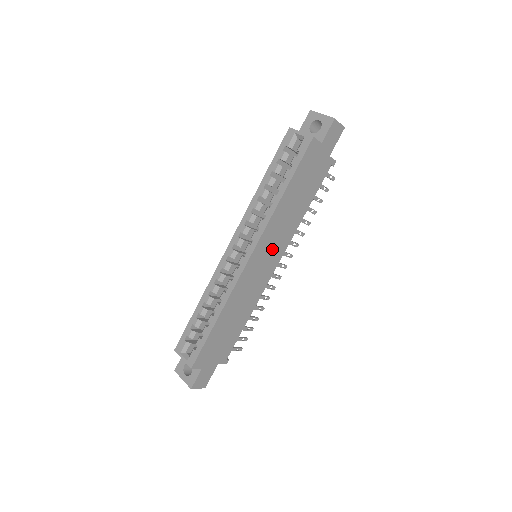
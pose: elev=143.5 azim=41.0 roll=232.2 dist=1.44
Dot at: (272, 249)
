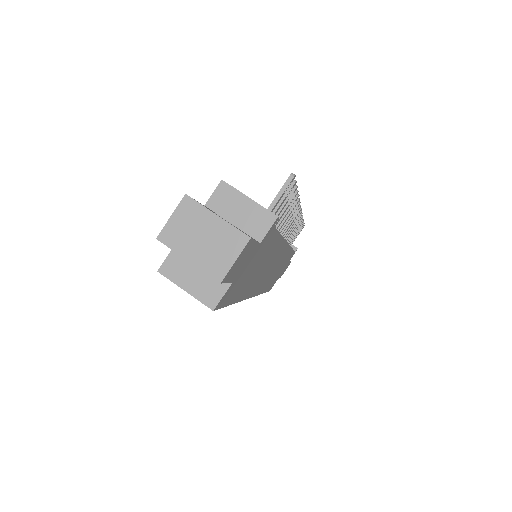
Dot at: (269, 267)
